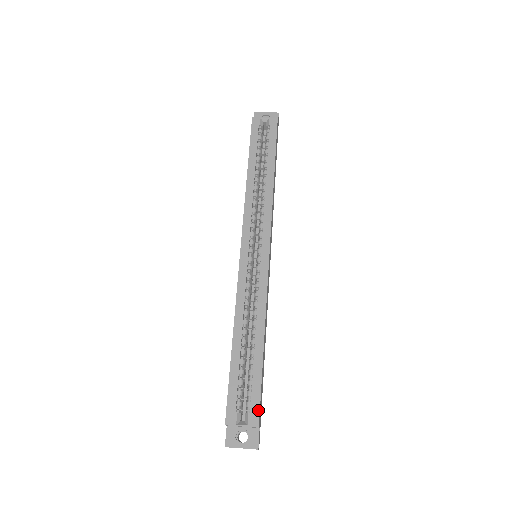
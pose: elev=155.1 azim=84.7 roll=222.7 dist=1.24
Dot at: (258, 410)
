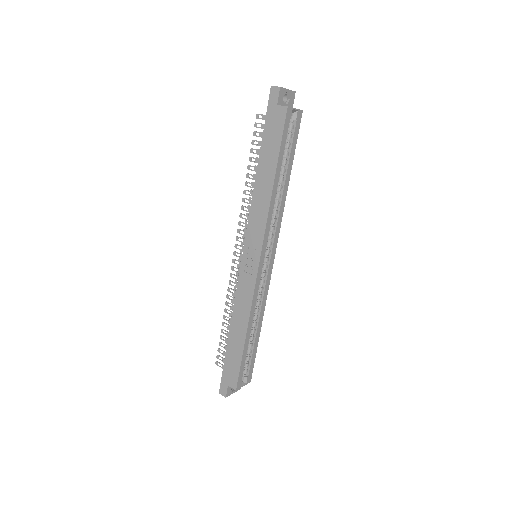
Dot at: occluded
